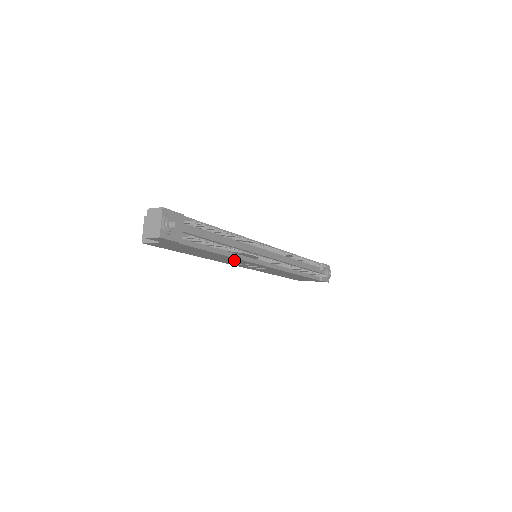
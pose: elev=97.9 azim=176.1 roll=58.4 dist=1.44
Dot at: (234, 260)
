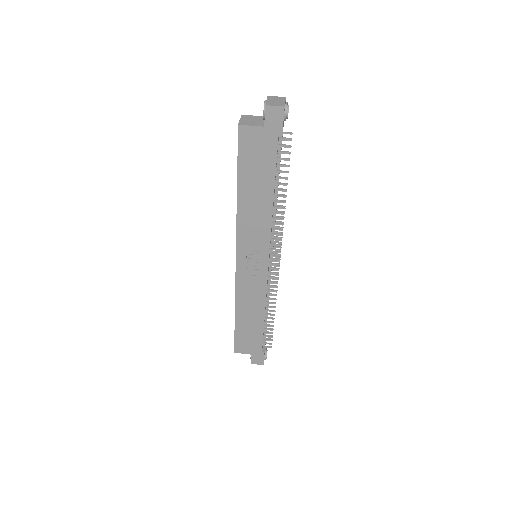
Dot at: (261, 226)
